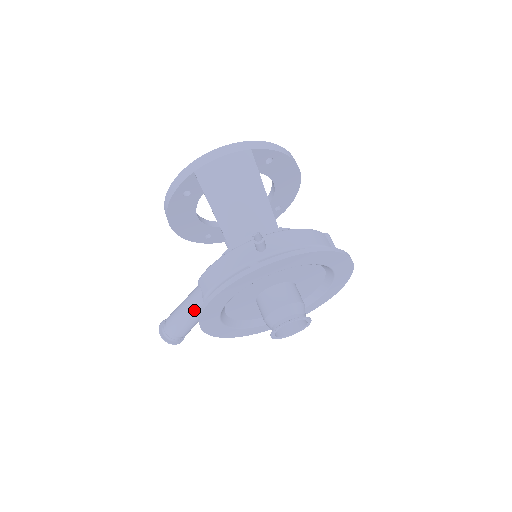
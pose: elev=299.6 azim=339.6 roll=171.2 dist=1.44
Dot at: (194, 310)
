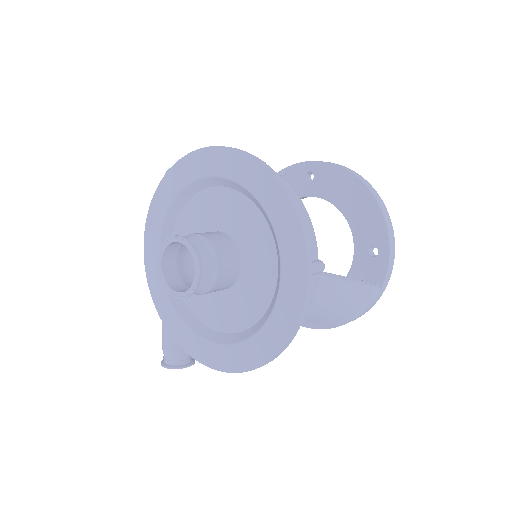
Dot at: occluded
